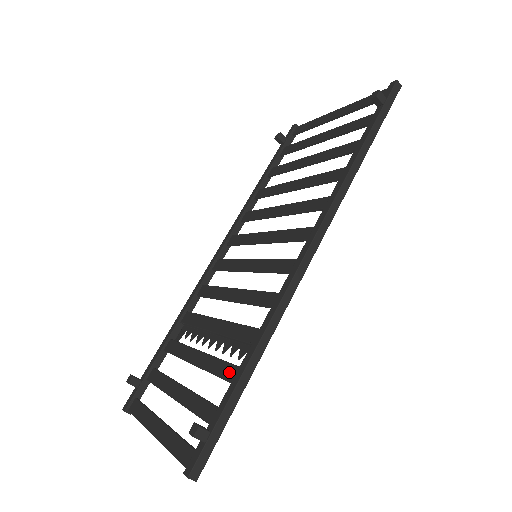
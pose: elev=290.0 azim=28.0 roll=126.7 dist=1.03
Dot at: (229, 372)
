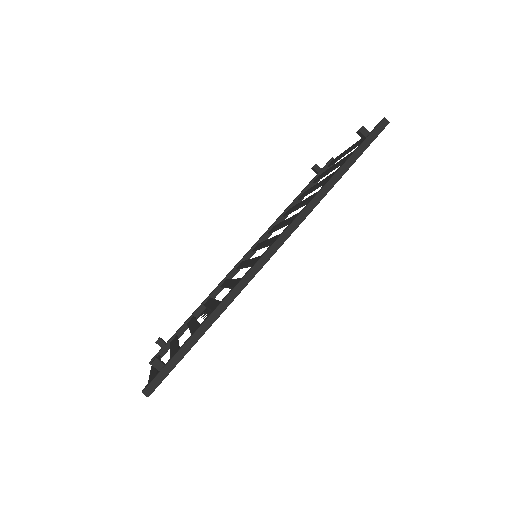
Dot at: occluded
